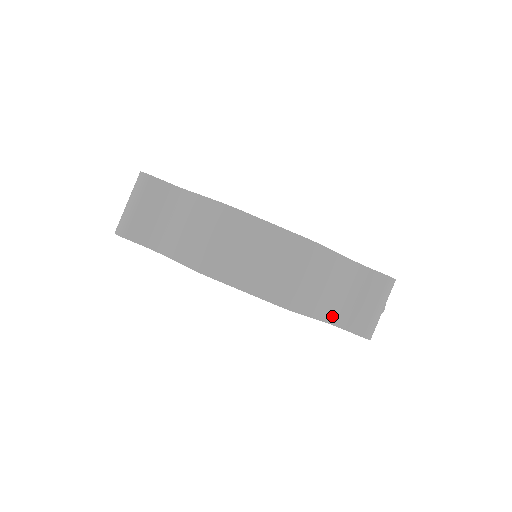
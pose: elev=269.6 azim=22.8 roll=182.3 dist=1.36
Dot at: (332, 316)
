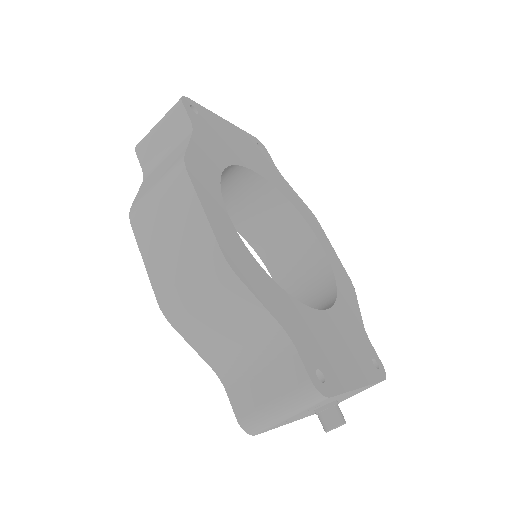
Dot at: (222, 366)
